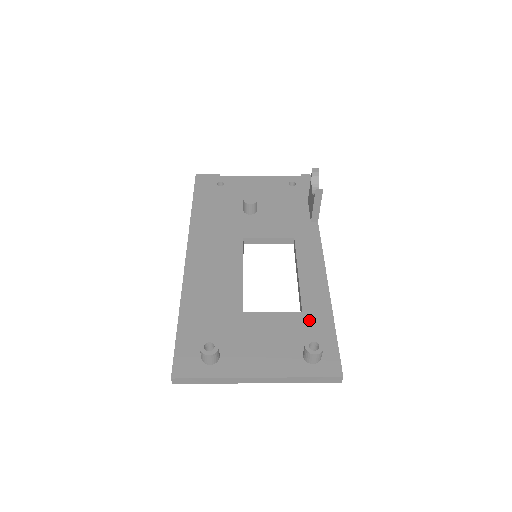
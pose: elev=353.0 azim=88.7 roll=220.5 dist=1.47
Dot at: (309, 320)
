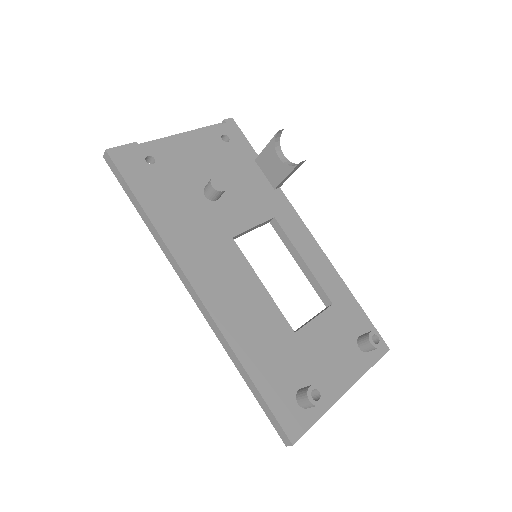
Dot at: (342, 310)
